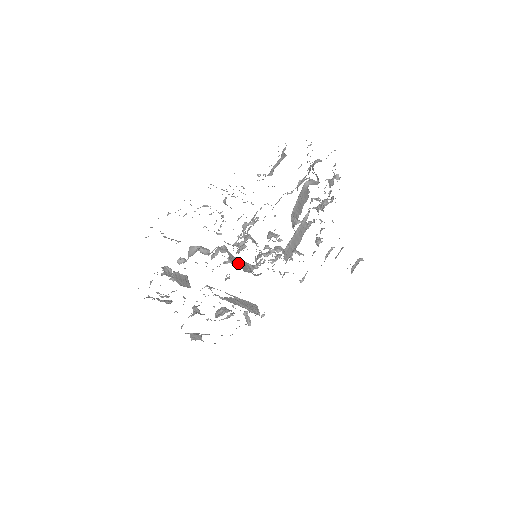
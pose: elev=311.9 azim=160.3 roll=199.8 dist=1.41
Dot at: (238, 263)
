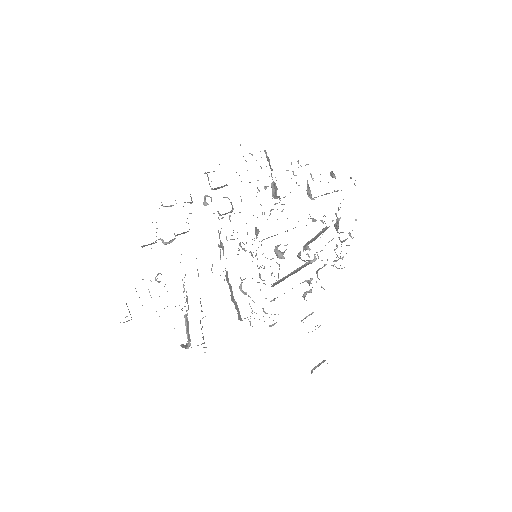
Dot at: (238, 250)
